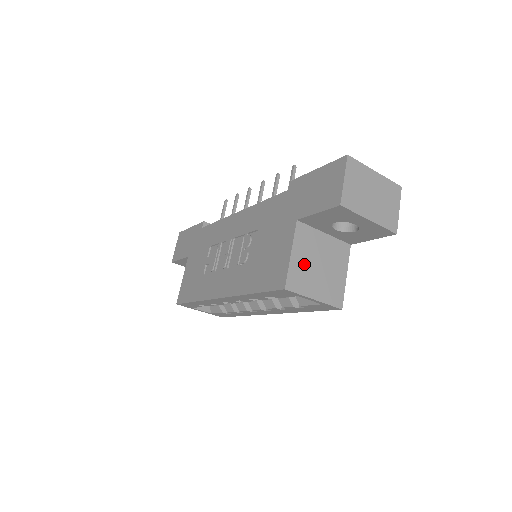
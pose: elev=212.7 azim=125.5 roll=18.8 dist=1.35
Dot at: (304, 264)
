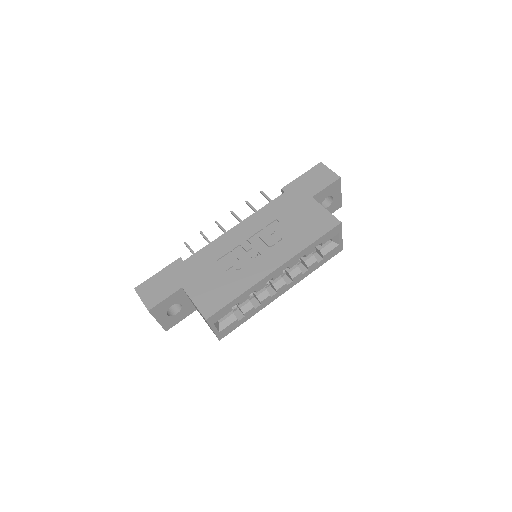
Dot at: occluded
